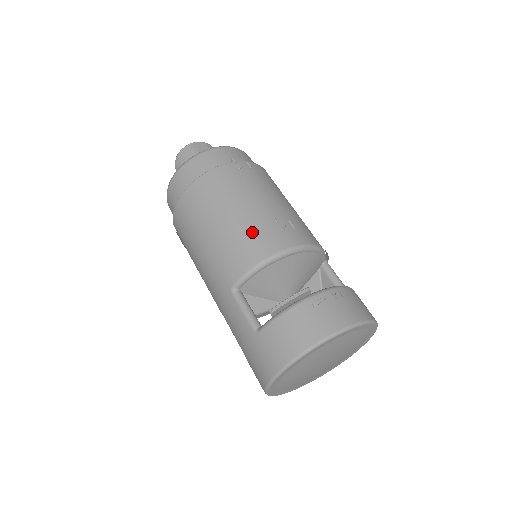
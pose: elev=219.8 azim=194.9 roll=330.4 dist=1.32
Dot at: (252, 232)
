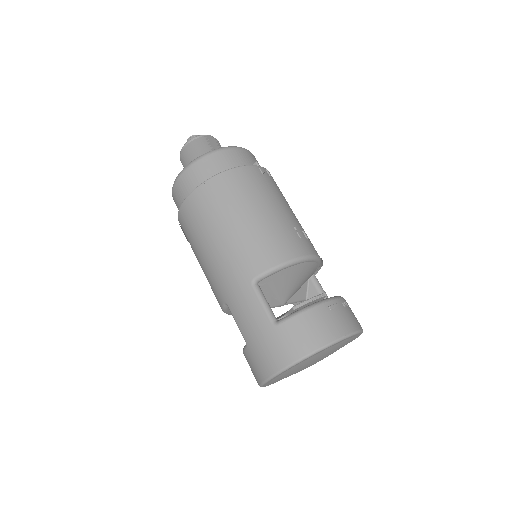
Dot at: (278, 233)
